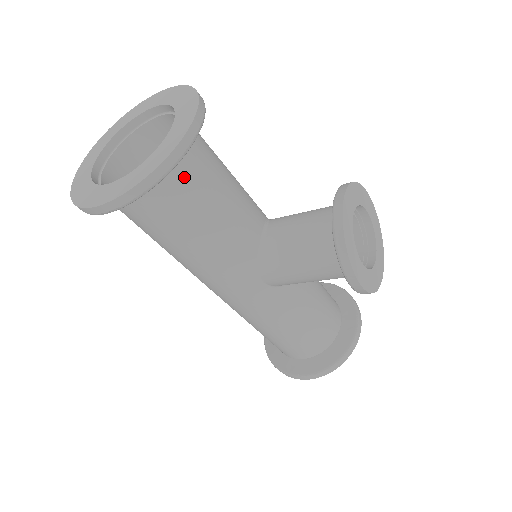
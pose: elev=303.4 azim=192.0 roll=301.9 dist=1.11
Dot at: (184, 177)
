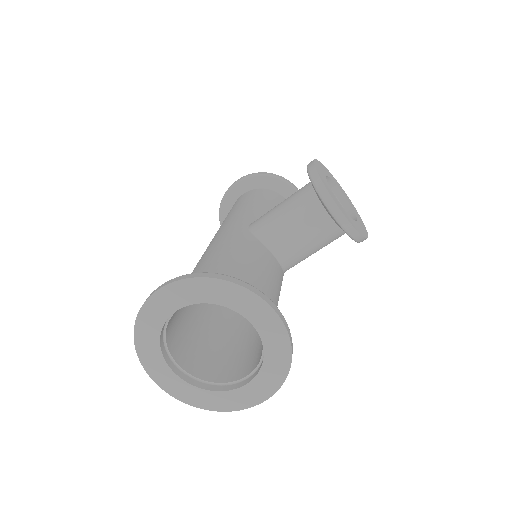
Dot at: occluded
